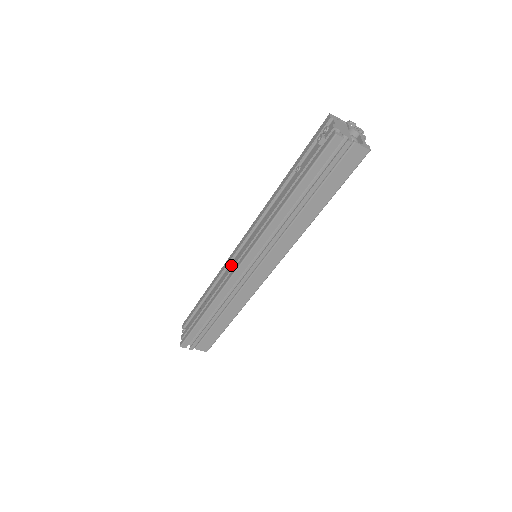
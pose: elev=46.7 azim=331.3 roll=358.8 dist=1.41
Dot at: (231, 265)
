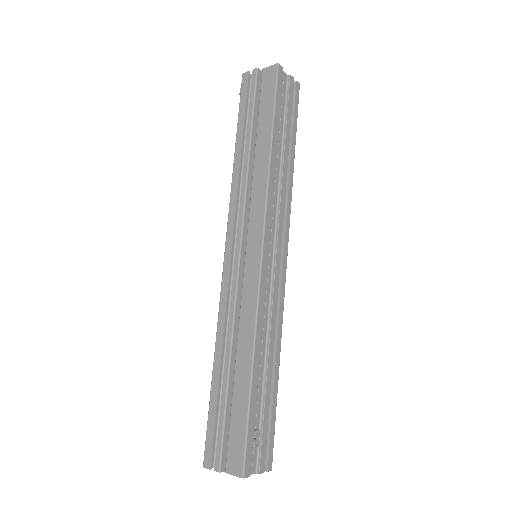
Dot at: occluded
